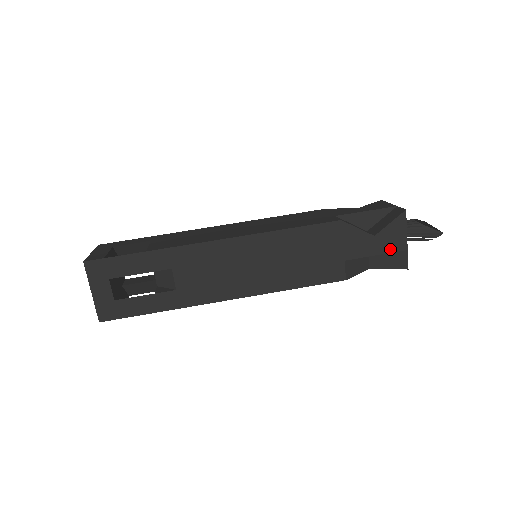
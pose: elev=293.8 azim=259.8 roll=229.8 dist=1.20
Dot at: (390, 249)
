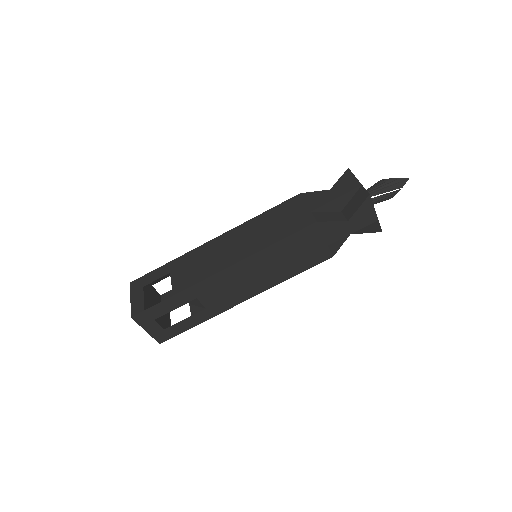
Dot at: (363, 225)
